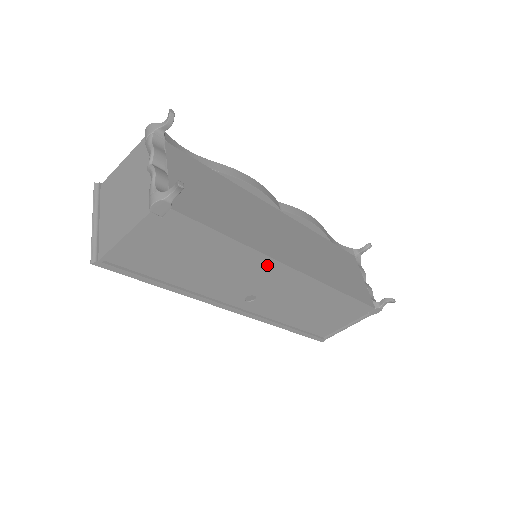
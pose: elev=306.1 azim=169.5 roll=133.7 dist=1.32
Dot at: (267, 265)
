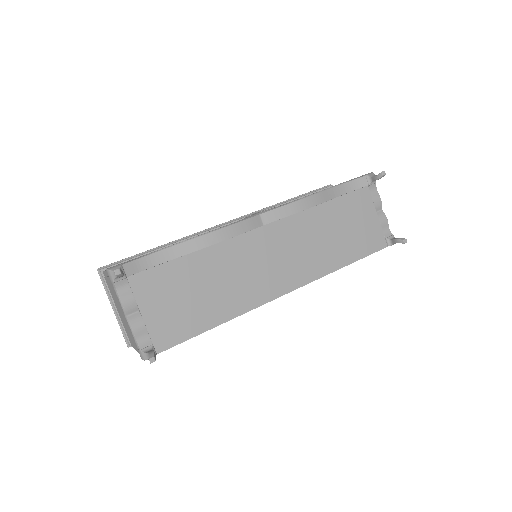
Dot at: occluded
